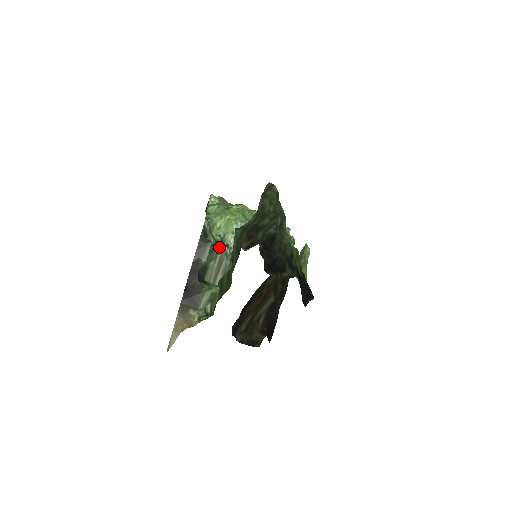
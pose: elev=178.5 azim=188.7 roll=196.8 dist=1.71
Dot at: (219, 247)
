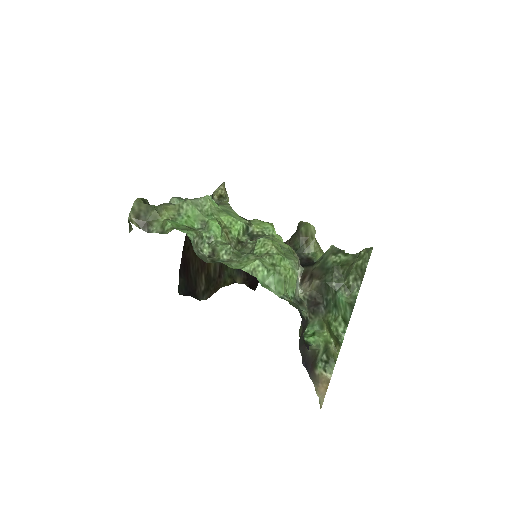
Dot at: (305, 311)
